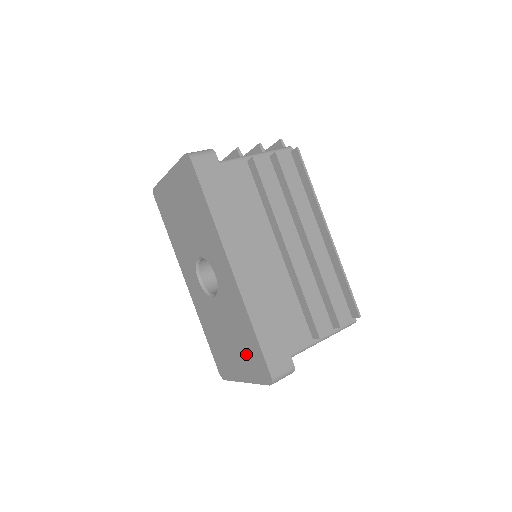
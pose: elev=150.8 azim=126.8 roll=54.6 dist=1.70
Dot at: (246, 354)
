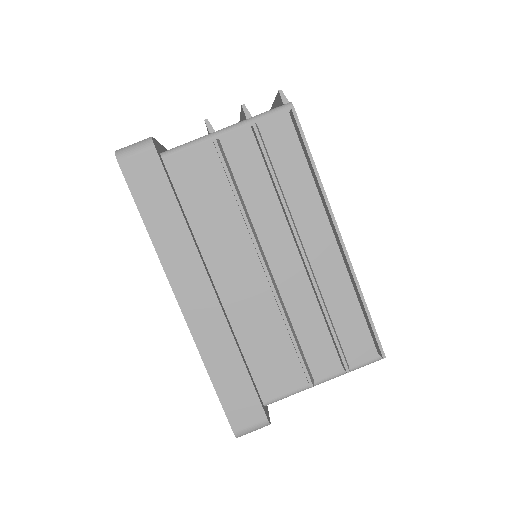
Dot at: occluded
